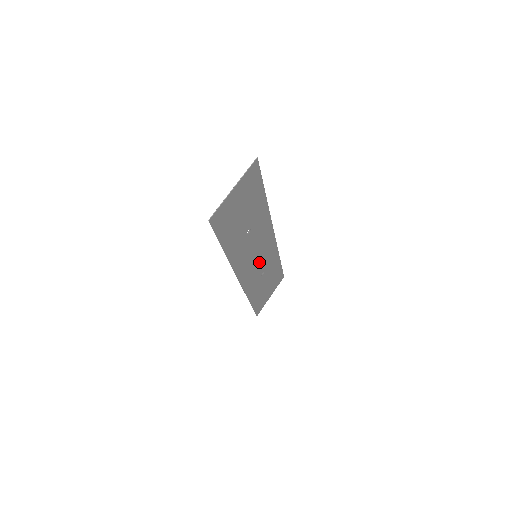
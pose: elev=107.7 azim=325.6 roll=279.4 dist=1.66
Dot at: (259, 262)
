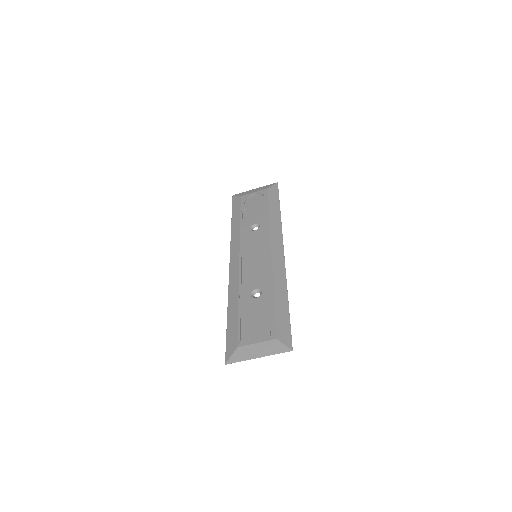
Dot at: (256, 246)
